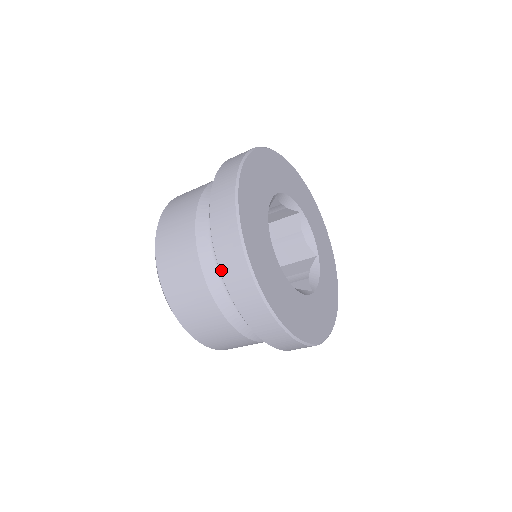
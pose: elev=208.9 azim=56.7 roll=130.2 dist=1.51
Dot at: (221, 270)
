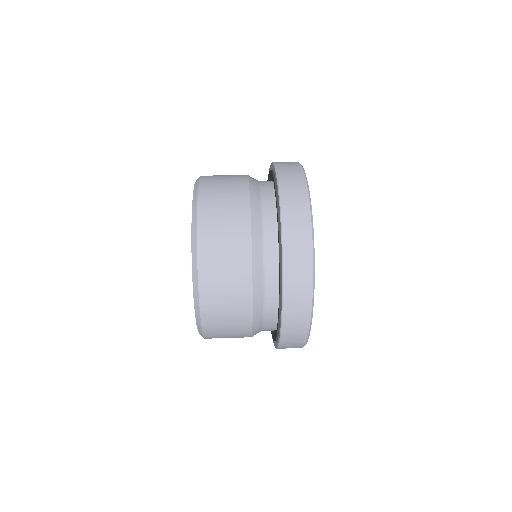
Dot at: (284, 266)
